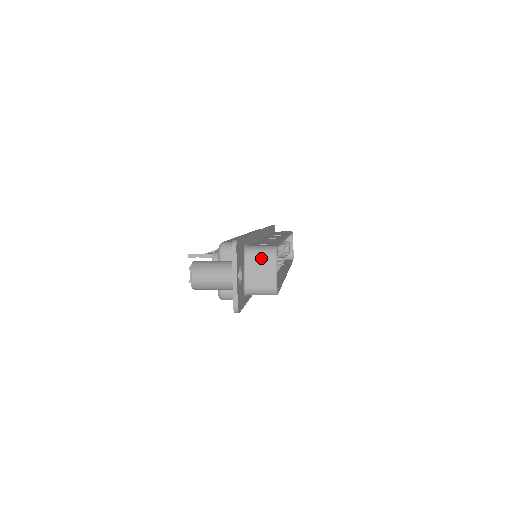
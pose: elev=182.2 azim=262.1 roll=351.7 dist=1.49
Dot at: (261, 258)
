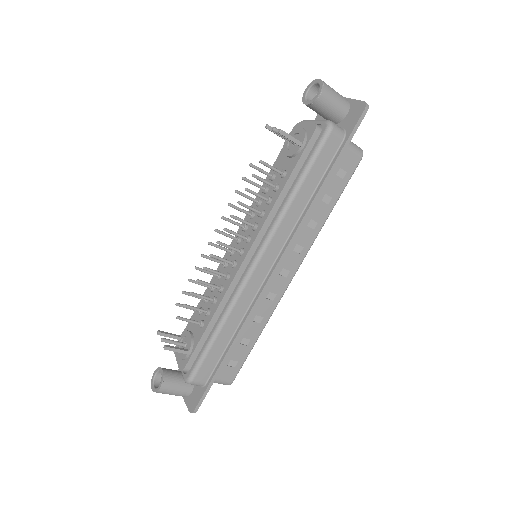
Dot at: occluded
